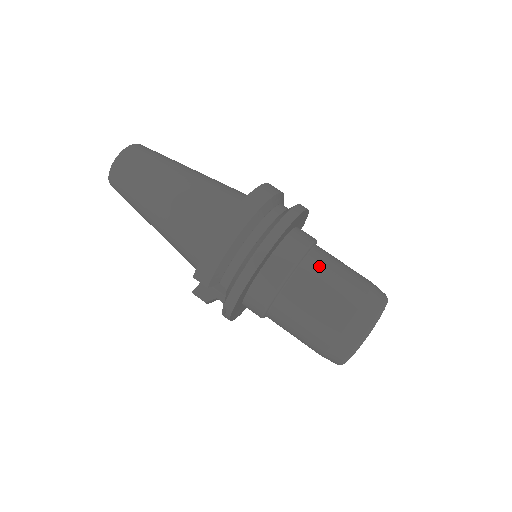
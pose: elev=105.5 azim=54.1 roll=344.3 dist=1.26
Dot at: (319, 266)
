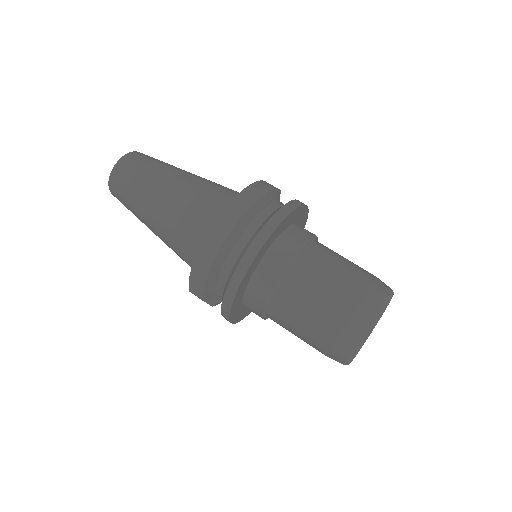
Dot at: (309, 273)
